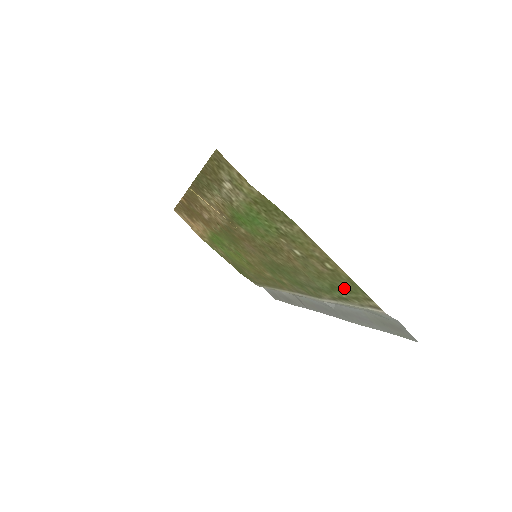
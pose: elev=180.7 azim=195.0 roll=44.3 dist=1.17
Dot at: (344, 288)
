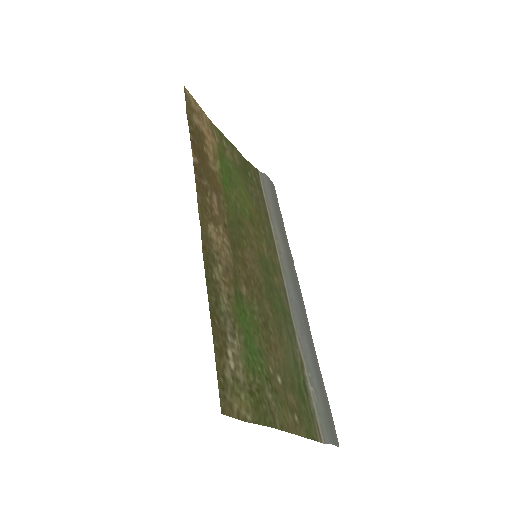
Dot at: (305, 410)
